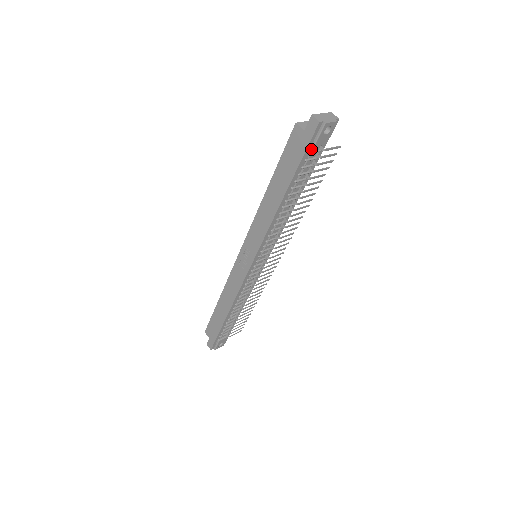
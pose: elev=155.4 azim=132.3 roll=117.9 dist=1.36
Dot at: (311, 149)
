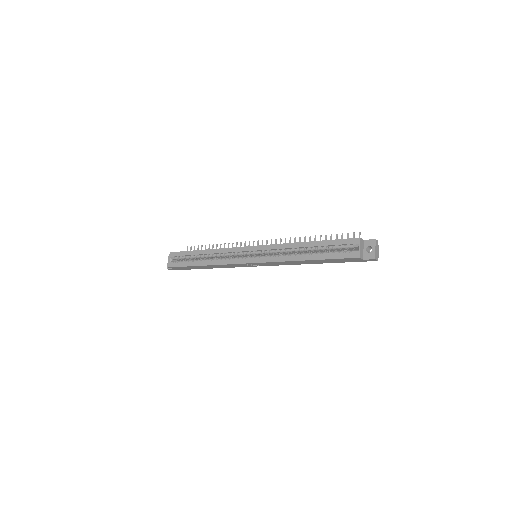
Dot at: occluded
